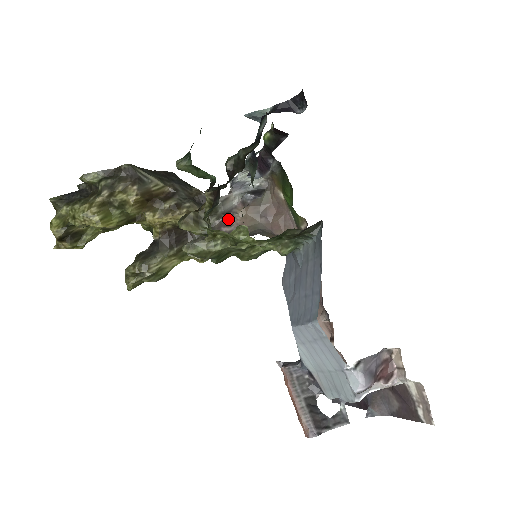
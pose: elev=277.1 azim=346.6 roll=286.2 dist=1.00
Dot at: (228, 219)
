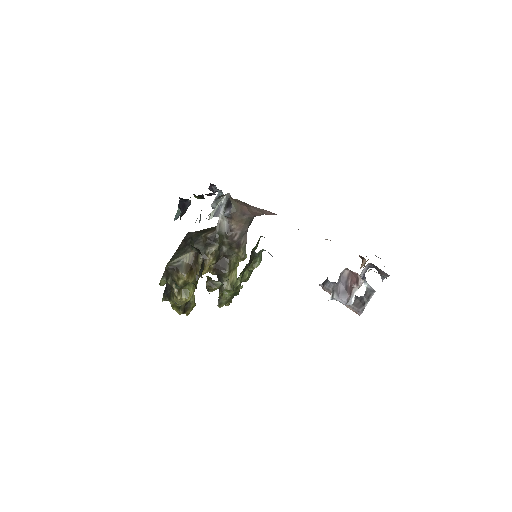
Dot at: (231, 233)
